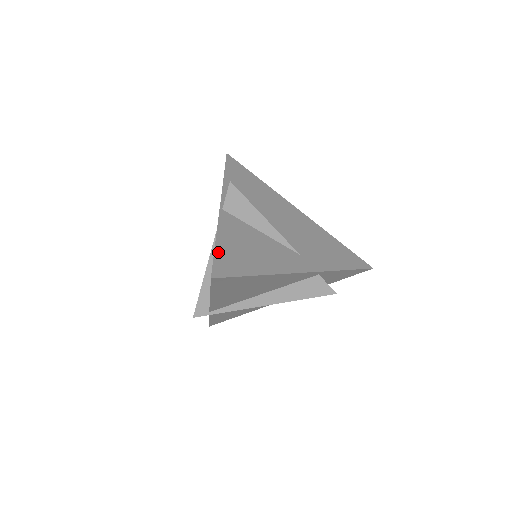
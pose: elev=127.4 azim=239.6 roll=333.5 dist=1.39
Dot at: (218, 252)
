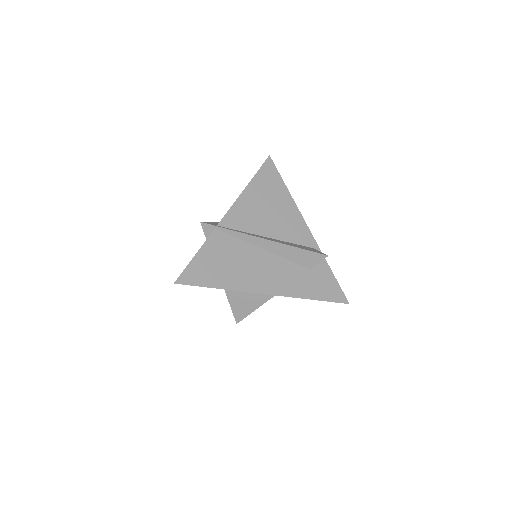
Dot at: occluded
